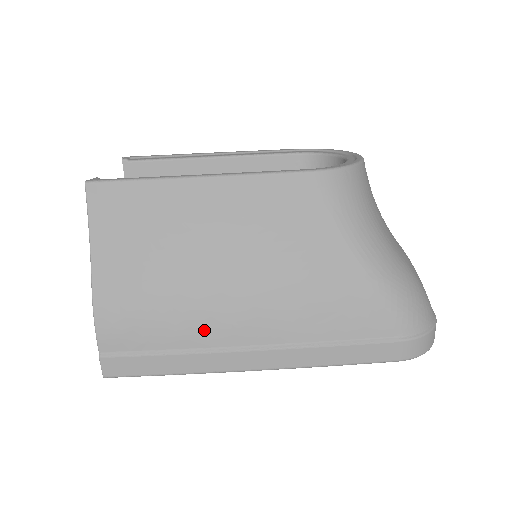
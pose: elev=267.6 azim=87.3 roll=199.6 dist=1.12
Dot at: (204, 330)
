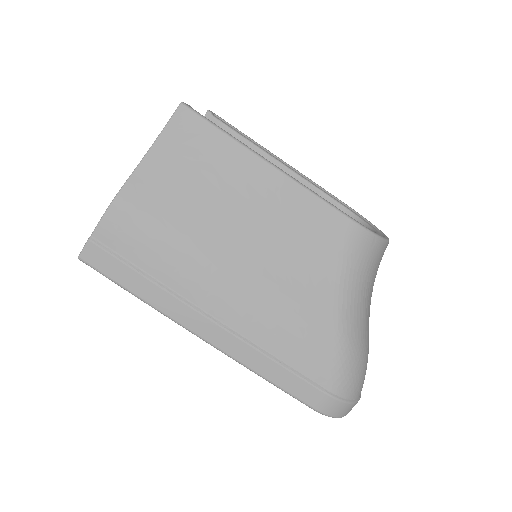
Dot at: (186, 277)
